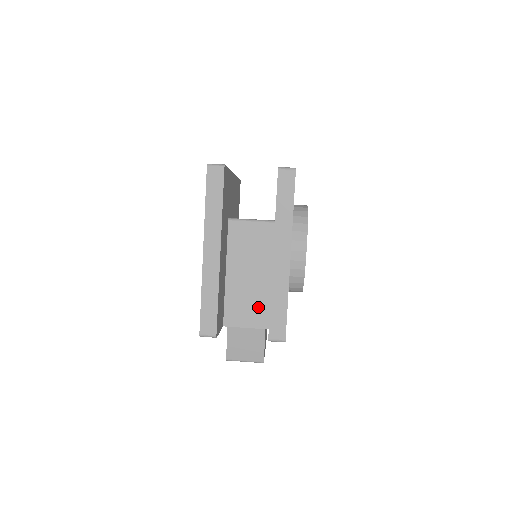
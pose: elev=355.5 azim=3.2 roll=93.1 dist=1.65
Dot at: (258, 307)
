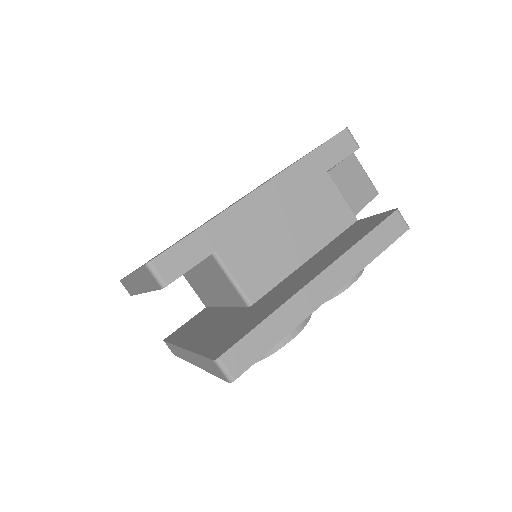
Dot at: (204, 295)
